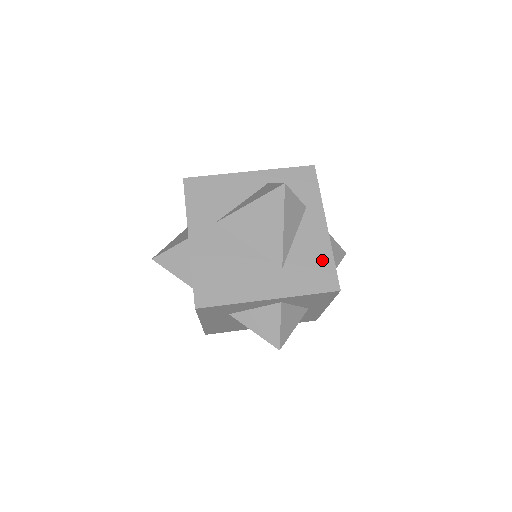
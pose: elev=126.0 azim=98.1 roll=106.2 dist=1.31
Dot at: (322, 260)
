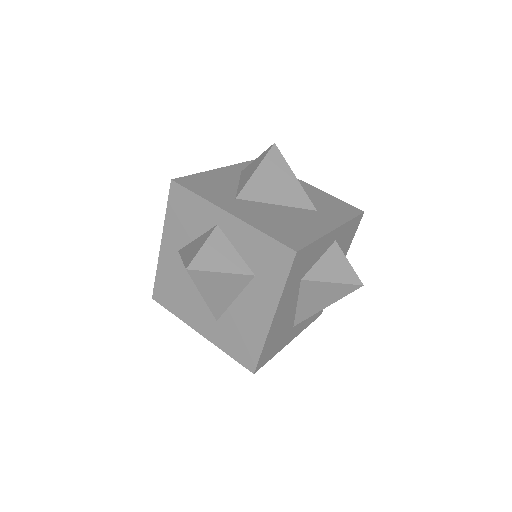
Dot at: (332, 200)
